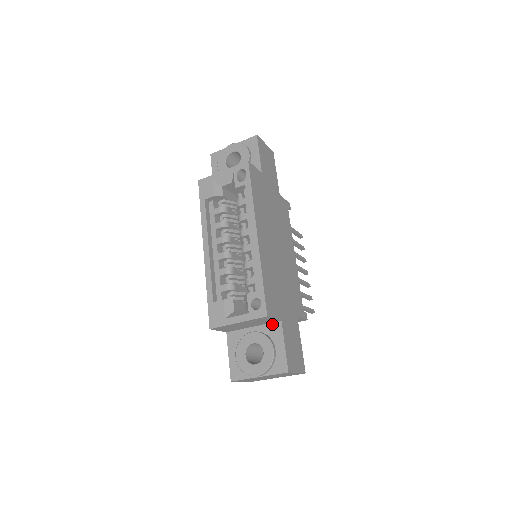
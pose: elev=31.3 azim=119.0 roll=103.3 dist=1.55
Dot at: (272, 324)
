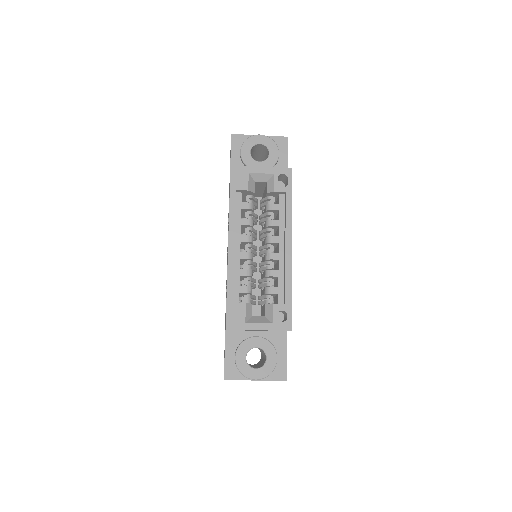
Dot at: (277, 333)
